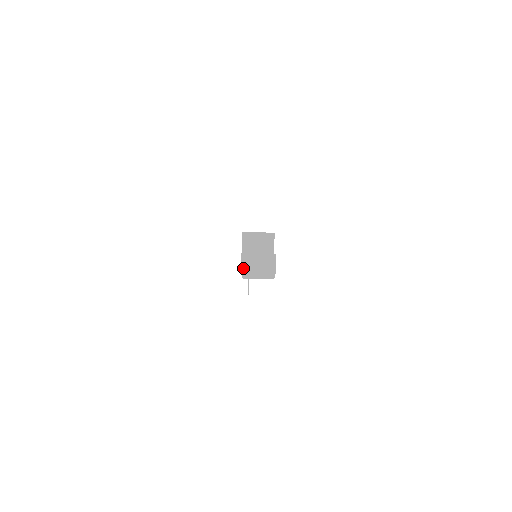
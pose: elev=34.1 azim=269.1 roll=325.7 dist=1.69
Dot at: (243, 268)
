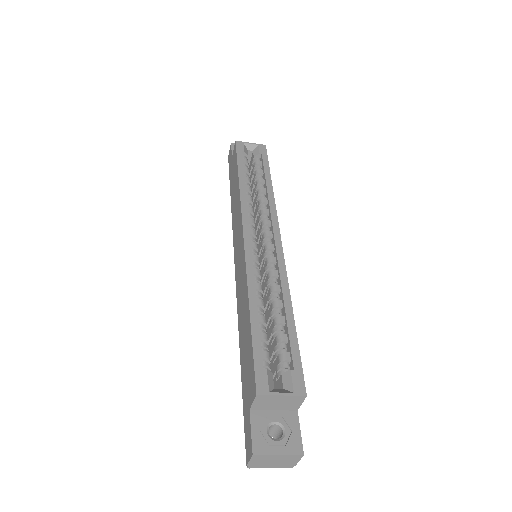
Dot at: (251, 463)
